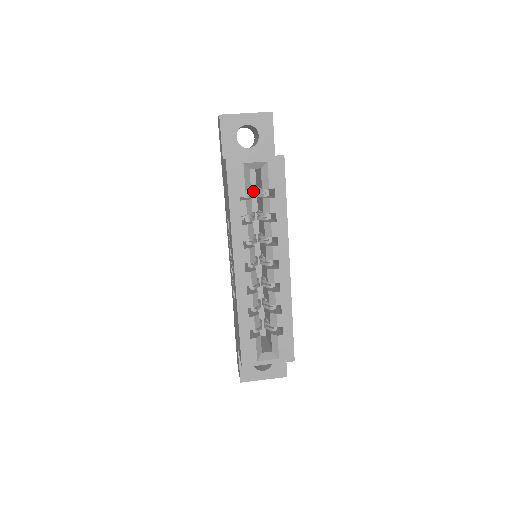
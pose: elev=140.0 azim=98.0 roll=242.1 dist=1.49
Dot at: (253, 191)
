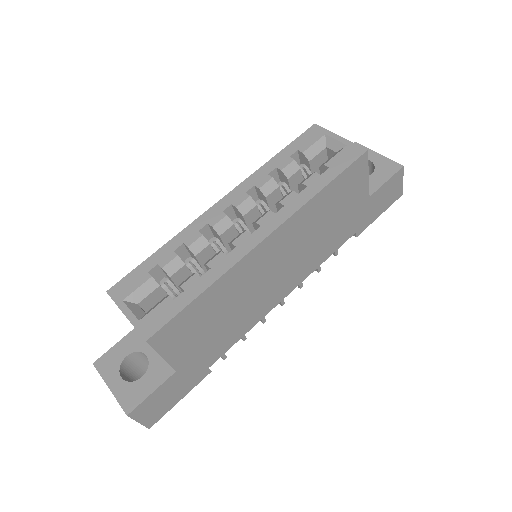
Dot at: occluded
